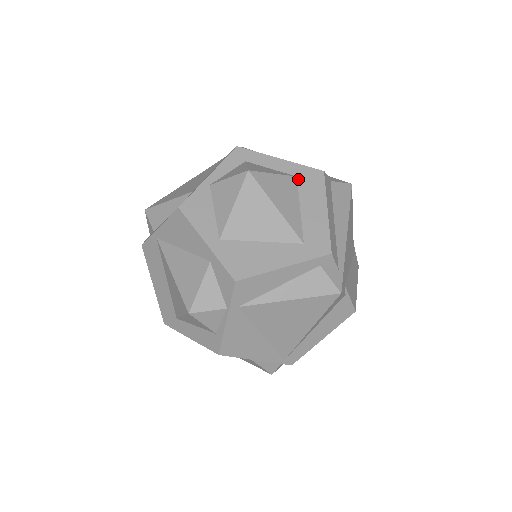
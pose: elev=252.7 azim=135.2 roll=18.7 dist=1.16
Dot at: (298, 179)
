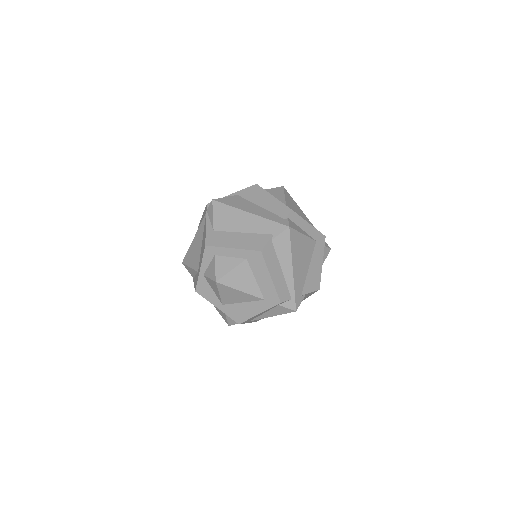
Dot at: (248, 261)
